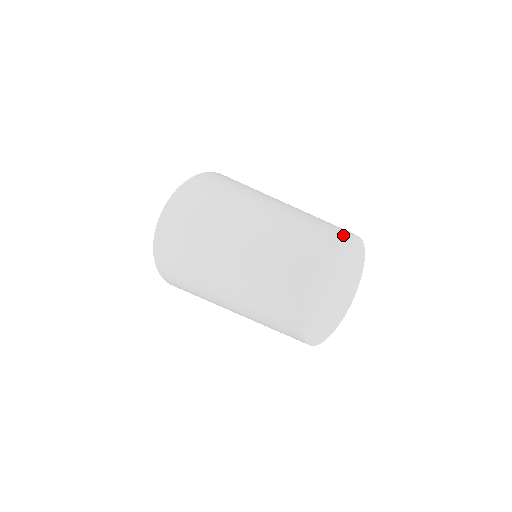
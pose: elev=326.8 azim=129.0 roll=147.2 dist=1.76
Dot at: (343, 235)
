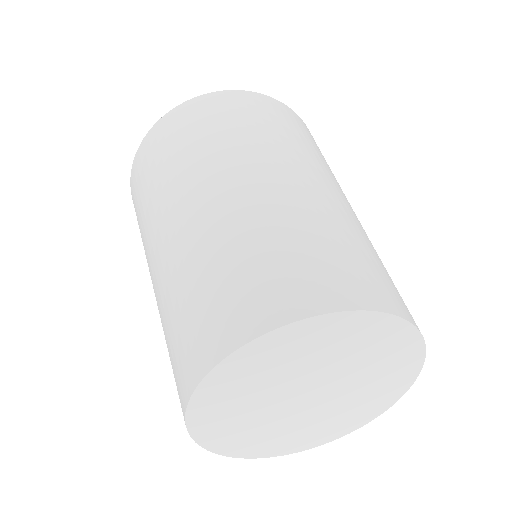
Dot at: (261, 324)
